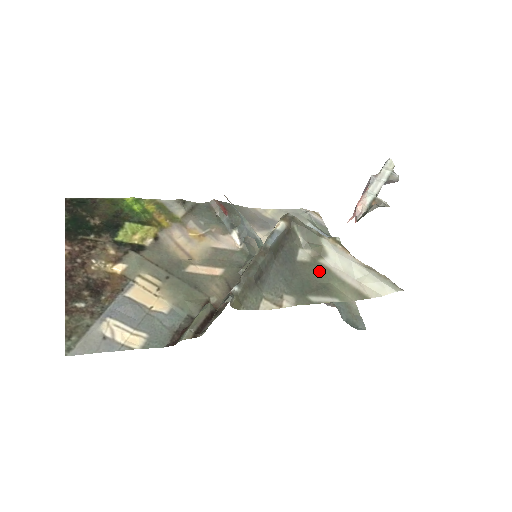
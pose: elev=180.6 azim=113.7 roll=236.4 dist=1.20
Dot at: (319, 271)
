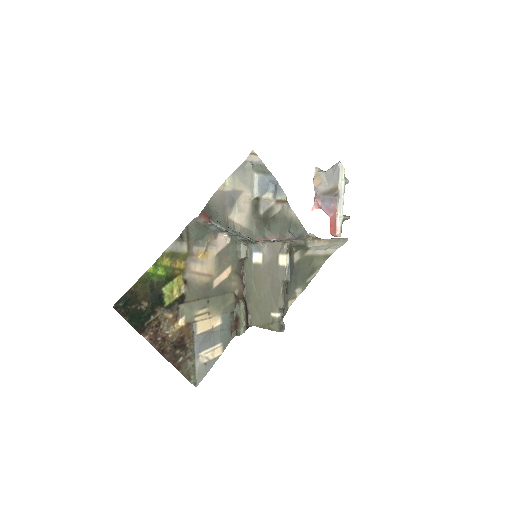
Dot at: (307, 261)
